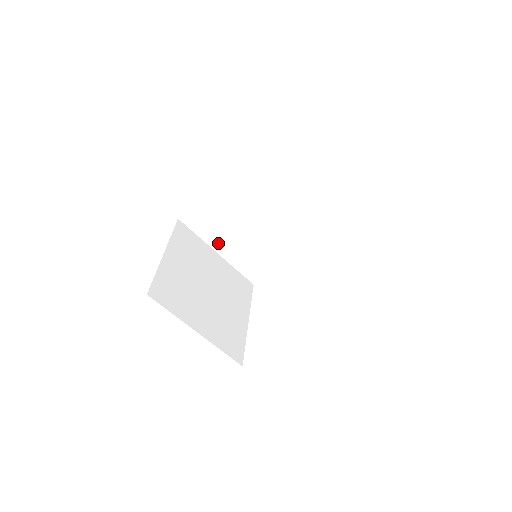
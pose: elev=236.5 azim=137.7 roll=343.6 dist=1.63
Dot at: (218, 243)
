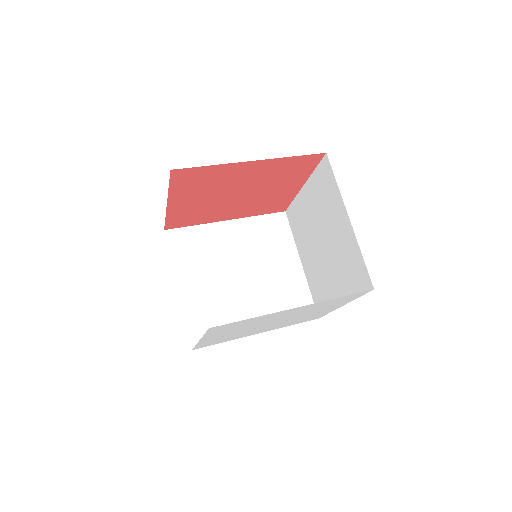
Dot at: (186, 276)
